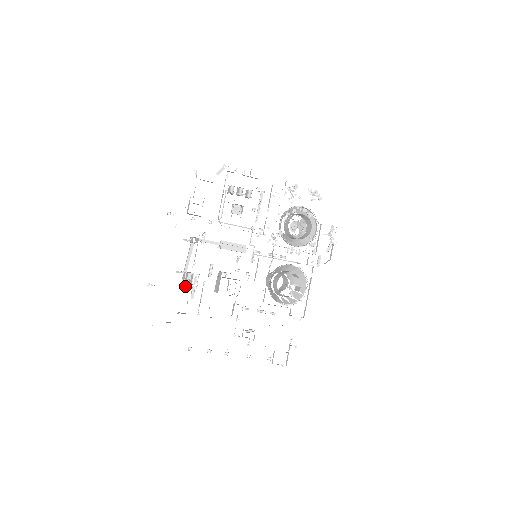
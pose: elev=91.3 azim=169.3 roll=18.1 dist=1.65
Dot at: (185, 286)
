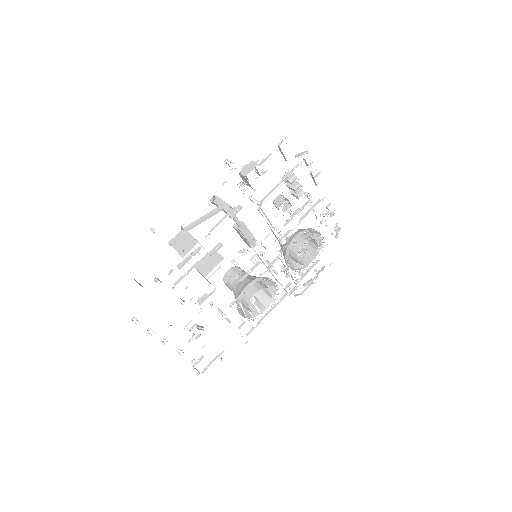
Dot at: (180, 250)
